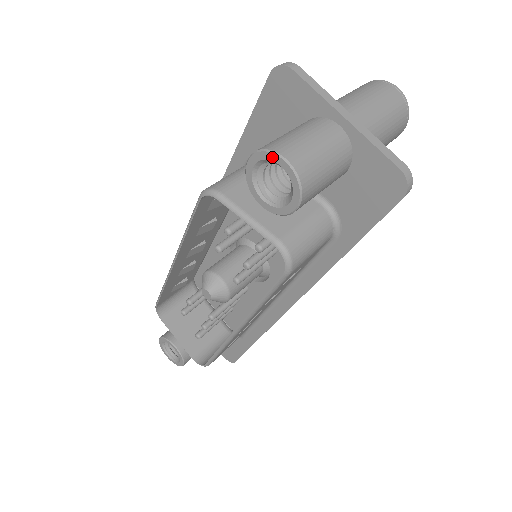
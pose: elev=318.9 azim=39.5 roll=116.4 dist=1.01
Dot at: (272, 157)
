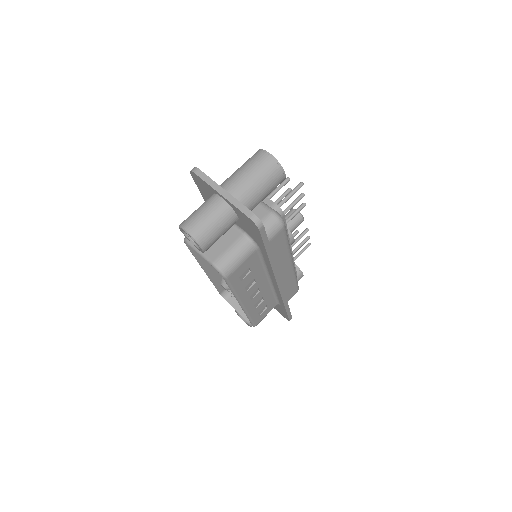
Dot at: (182, 229)
